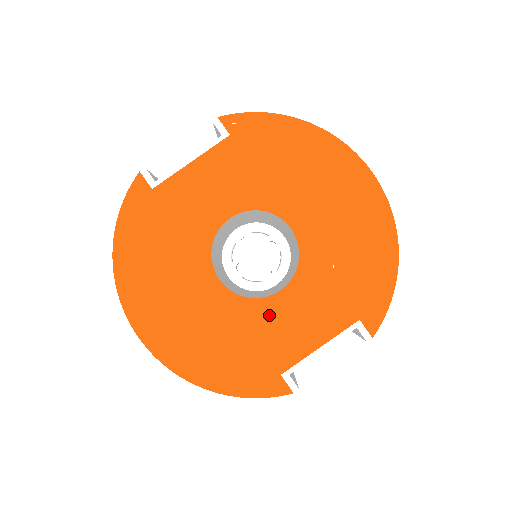
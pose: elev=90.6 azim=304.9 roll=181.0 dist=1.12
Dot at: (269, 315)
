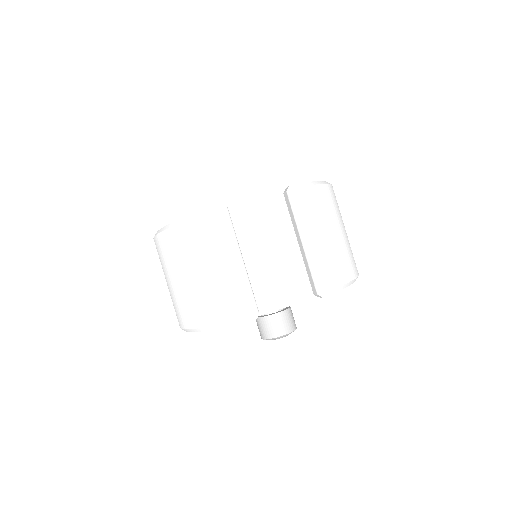
Dot at: occluded
